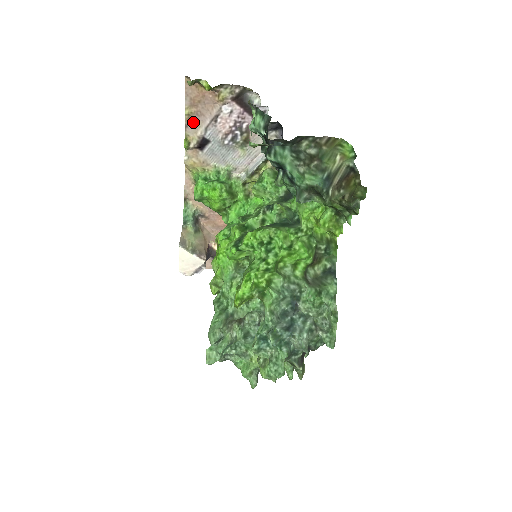
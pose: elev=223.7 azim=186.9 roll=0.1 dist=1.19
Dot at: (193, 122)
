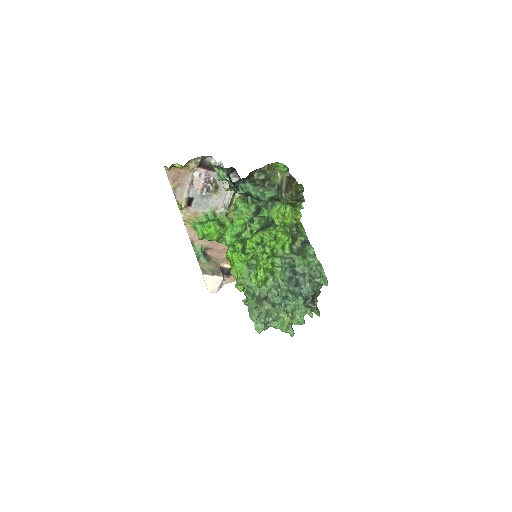
Dot at: (178, 191)
